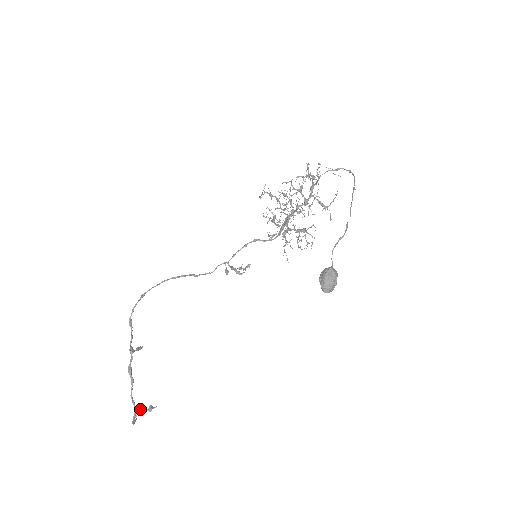
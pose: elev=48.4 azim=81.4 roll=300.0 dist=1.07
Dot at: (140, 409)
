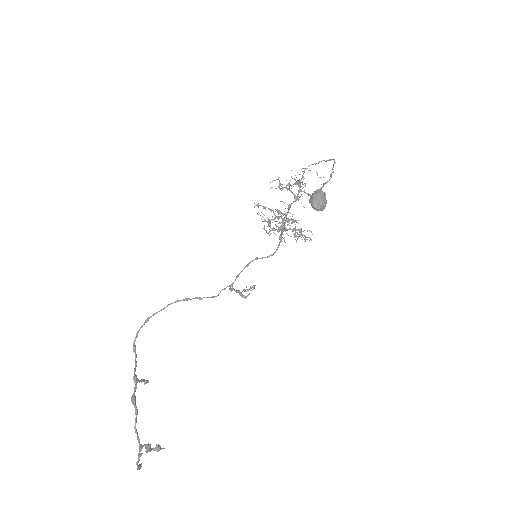
Dot at: (146, 446)
